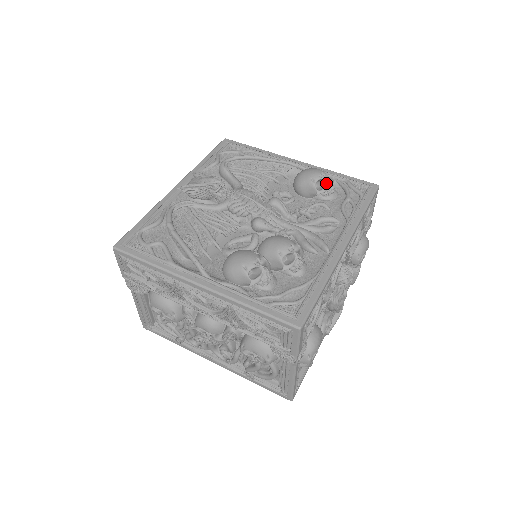
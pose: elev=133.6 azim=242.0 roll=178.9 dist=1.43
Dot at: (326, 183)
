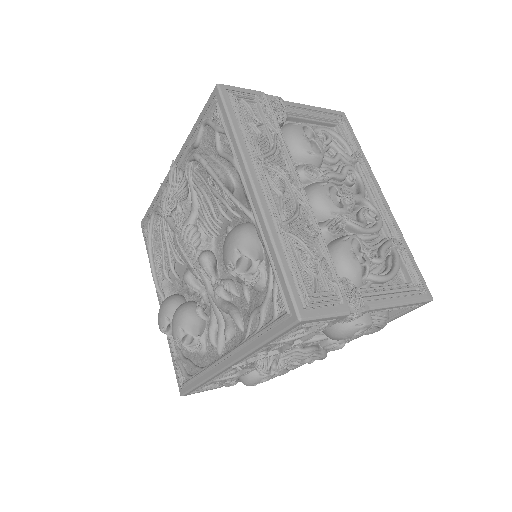
Dot at: (238, 275)
